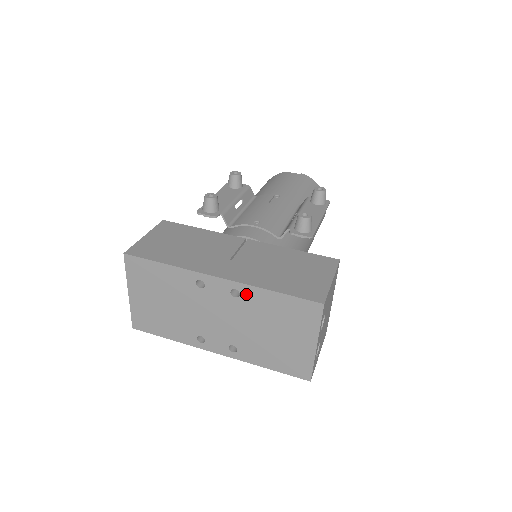
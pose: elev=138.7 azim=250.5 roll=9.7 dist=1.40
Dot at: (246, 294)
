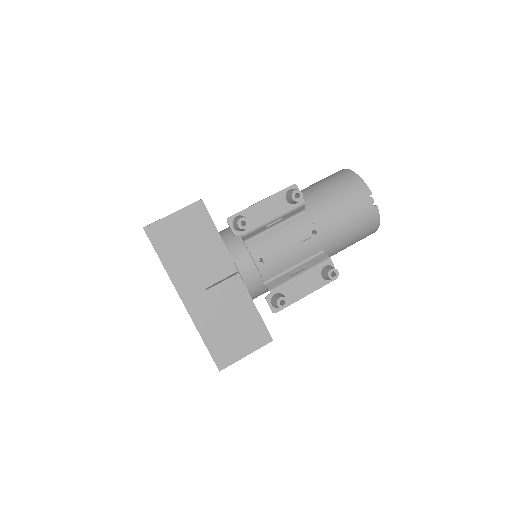
Dot at: occluded
